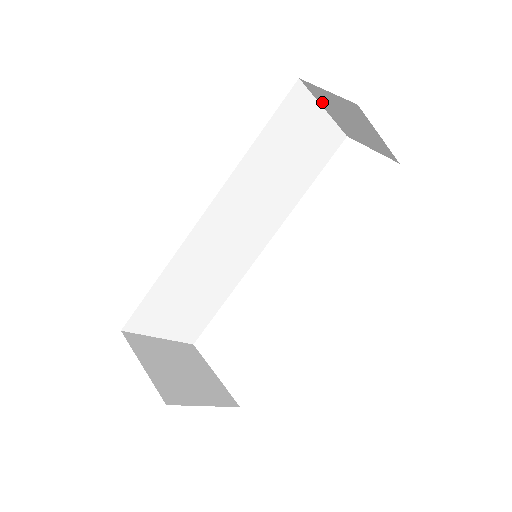
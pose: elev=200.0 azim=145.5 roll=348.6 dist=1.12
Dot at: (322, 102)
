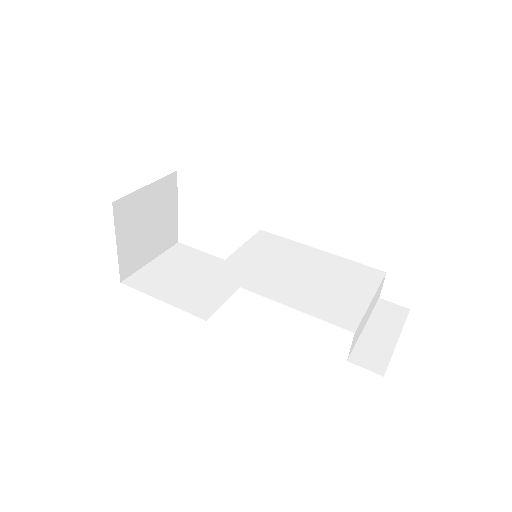
Dot at: occluded
